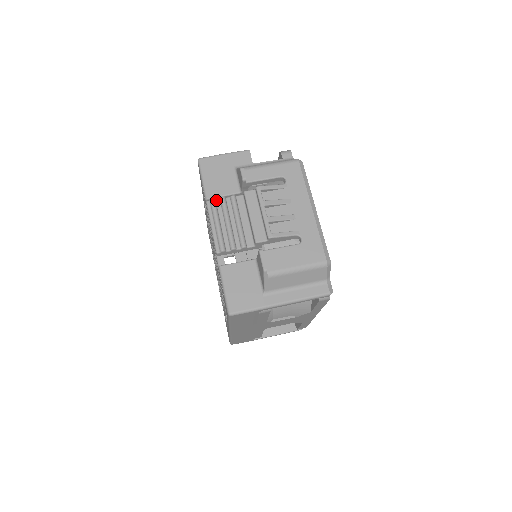
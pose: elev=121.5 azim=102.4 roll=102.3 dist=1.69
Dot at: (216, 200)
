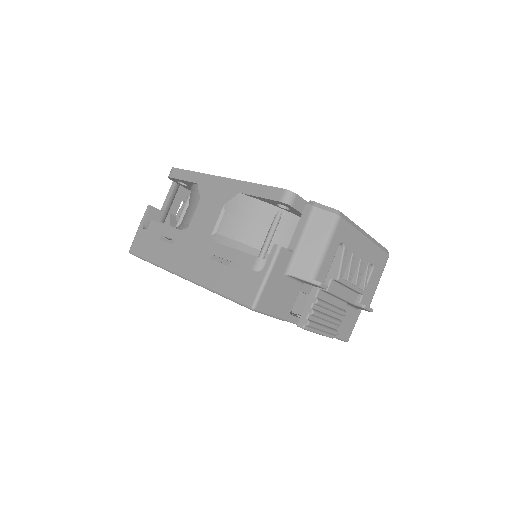
Dot at: (308, 319)
